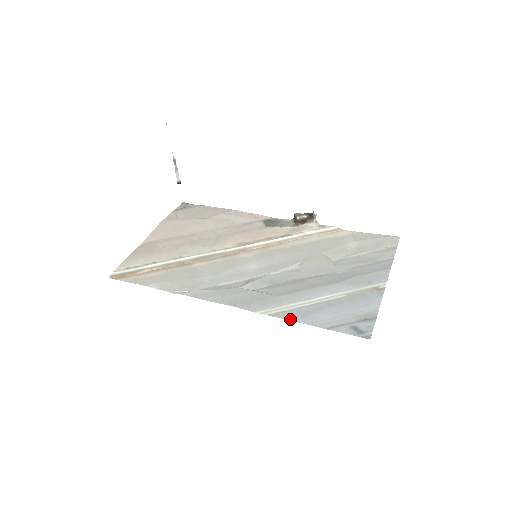
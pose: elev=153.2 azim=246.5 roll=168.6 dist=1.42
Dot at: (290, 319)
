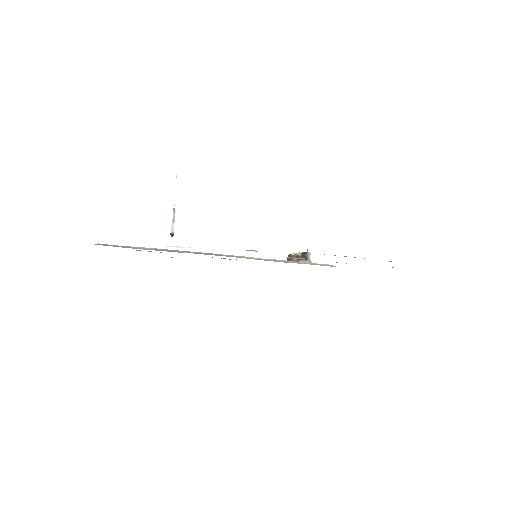
Dot at: occluded
